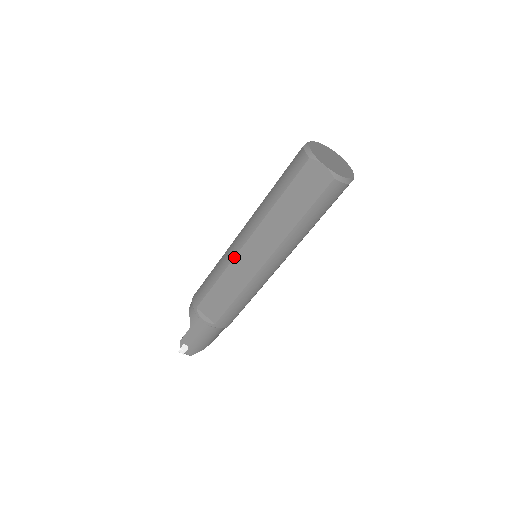
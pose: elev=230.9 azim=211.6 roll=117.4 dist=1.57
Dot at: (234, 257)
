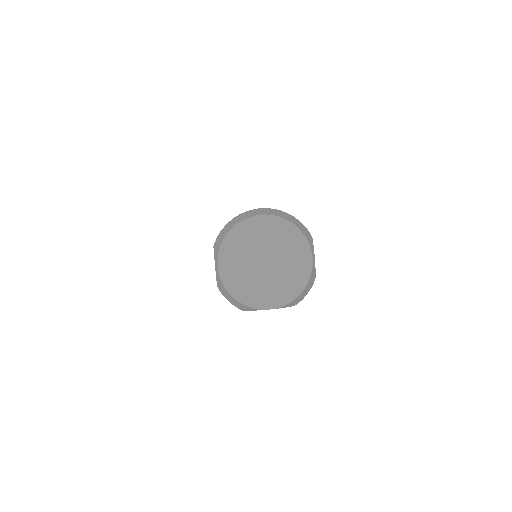
Dot at: occluded
